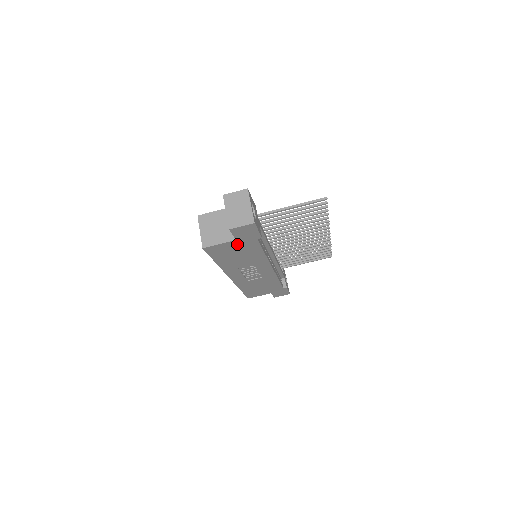
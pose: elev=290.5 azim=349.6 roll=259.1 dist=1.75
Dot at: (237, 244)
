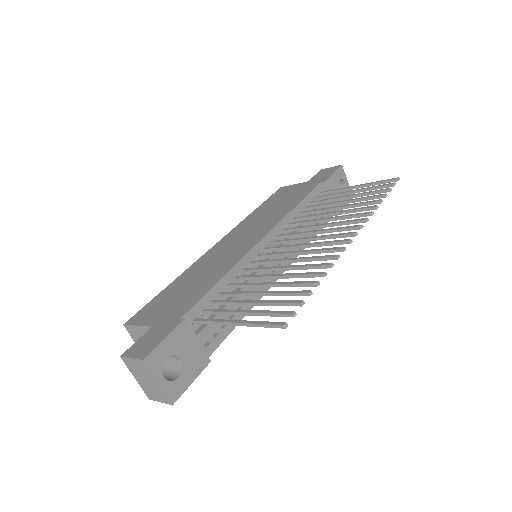
Dot at: occluded
